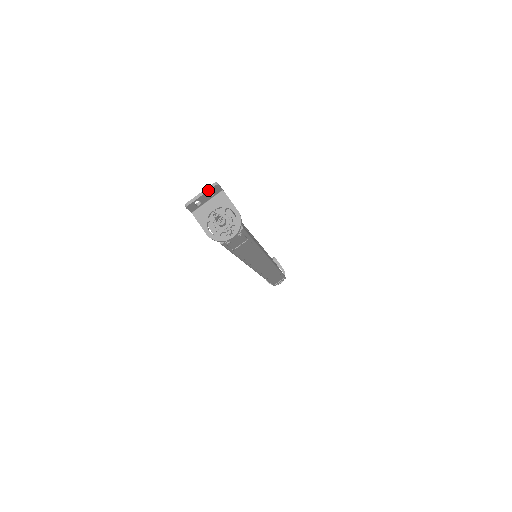
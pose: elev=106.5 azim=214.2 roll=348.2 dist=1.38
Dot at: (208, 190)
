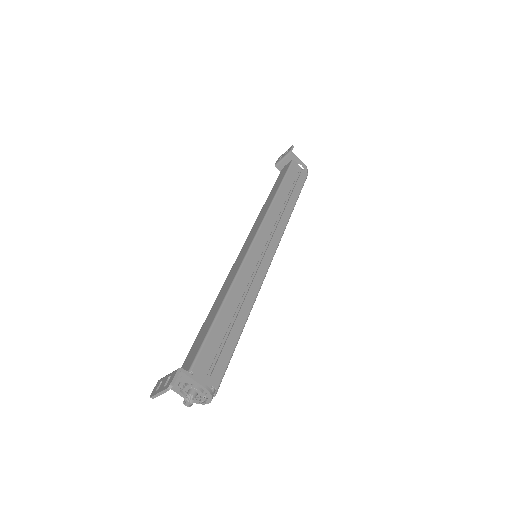
Dot at: (164, 392)
